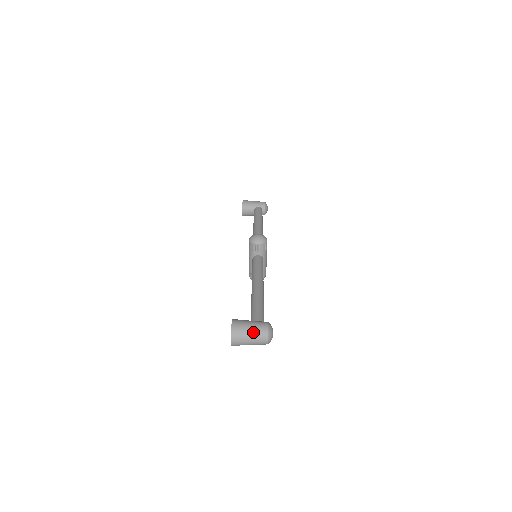
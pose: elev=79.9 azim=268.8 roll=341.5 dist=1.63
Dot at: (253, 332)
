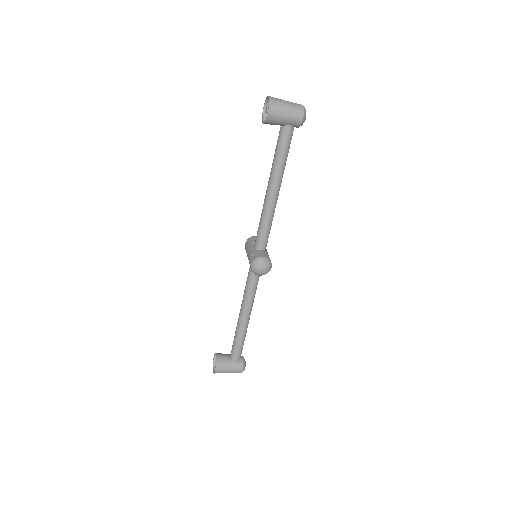
Dot at: occluded
